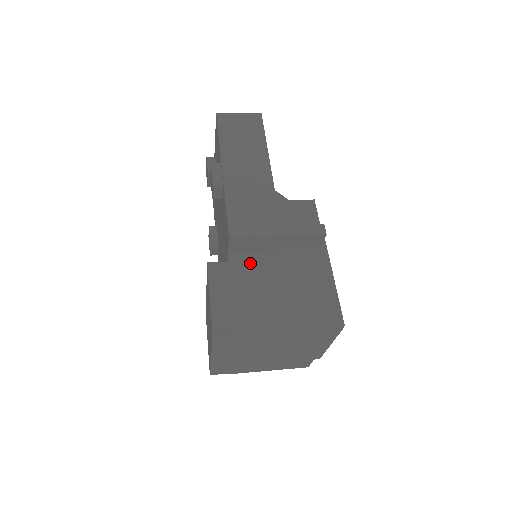
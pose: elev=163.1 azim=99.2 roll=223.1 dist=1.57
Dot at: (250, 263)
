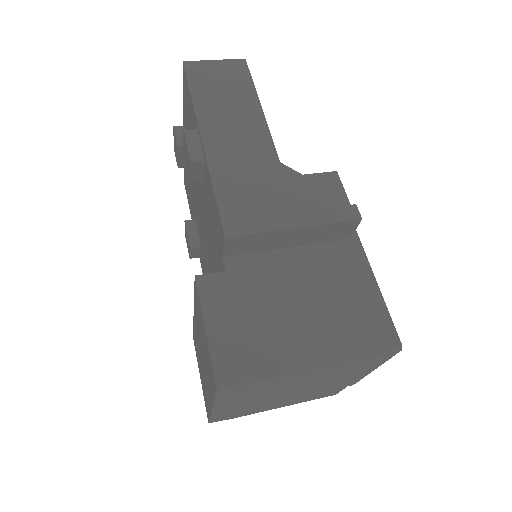
Dot at: (257, 270)
